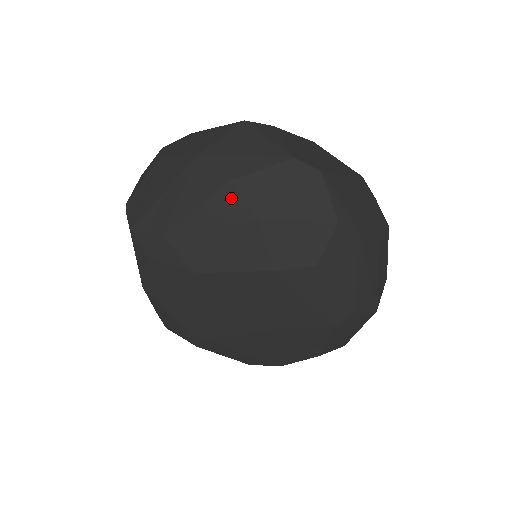
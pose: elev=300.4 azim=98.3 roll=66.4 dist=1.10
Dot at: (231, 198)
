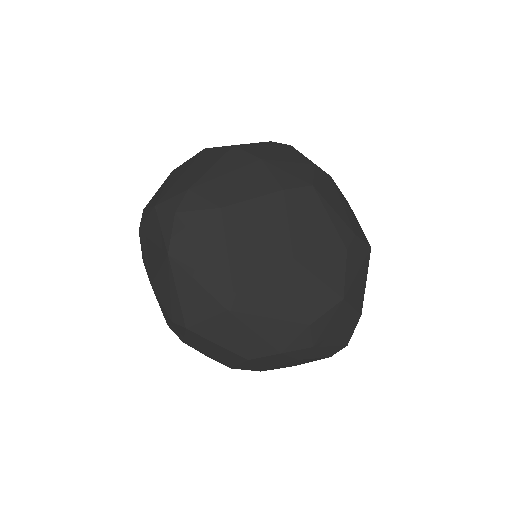
Dot at: (237, 153)
